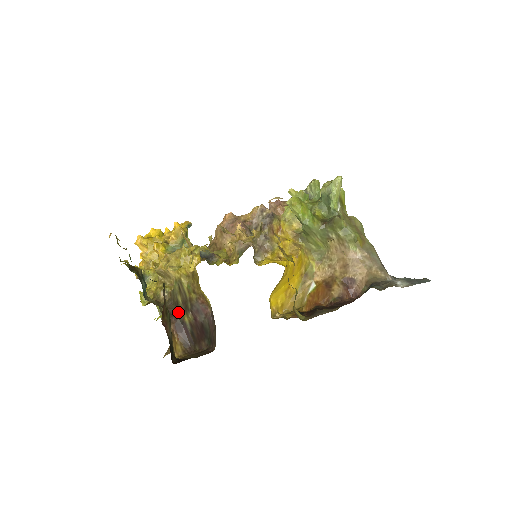
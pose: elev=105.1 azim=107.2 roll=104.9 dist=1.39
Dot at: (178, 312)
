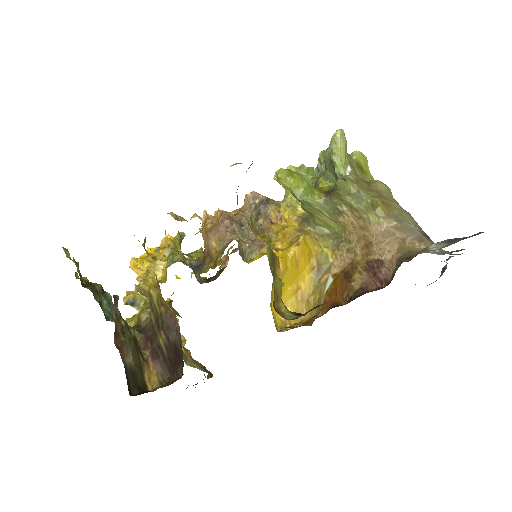
Dot at: (154, 334)
